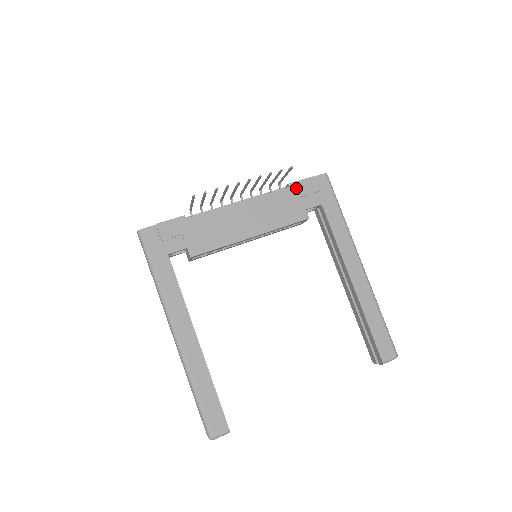
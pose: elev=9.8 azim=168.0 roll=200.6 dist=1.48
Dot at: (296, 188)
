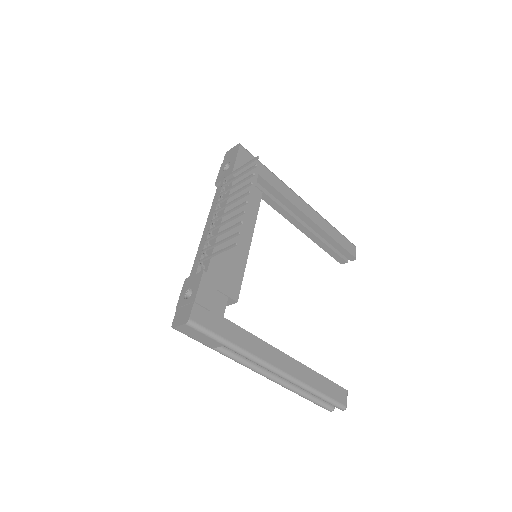
Dot at: (238, 174)
